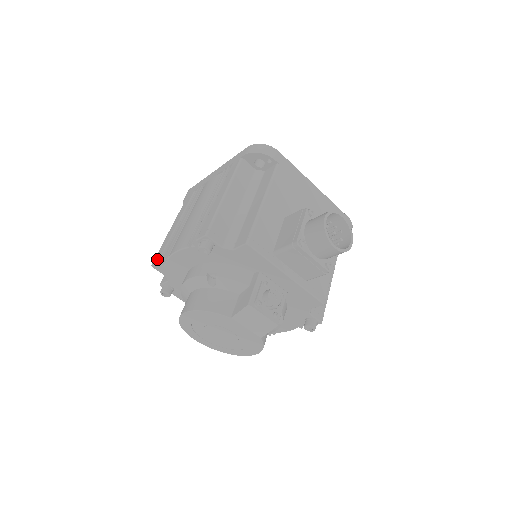
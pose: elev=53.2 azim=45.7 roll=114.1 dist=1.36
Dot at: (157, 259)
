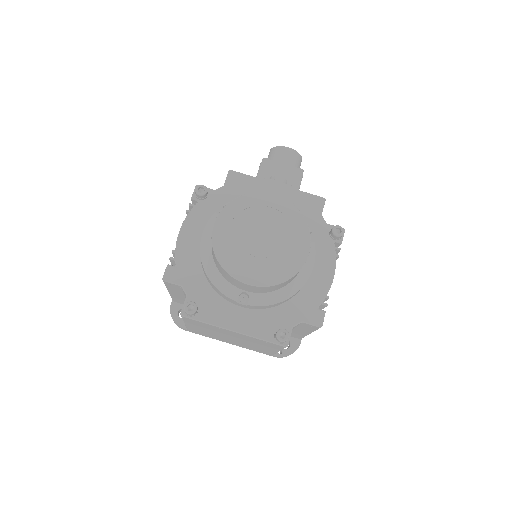
Dot at: (165, 270)
